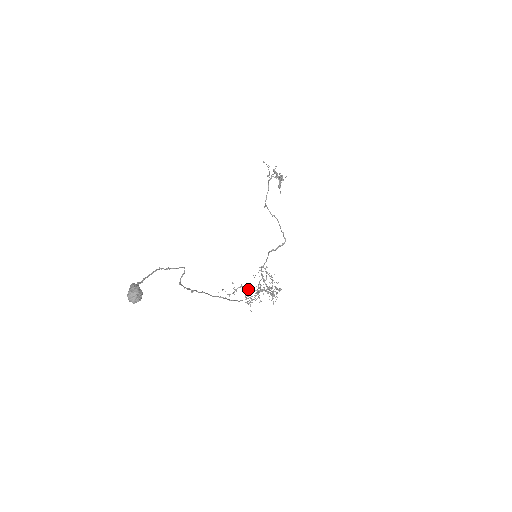
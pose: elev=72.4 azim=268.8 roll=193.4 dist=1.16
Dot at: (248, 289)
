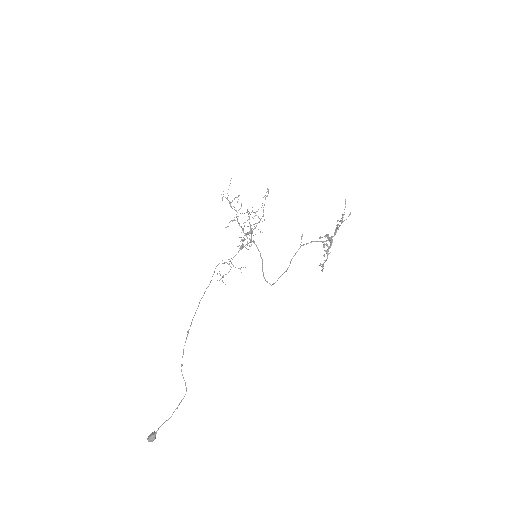
Dot at: occluded
